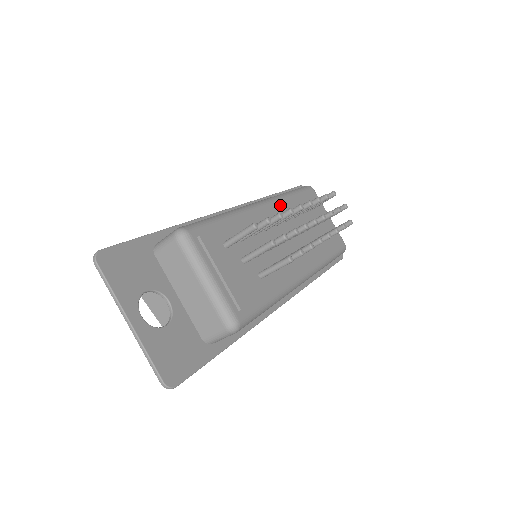
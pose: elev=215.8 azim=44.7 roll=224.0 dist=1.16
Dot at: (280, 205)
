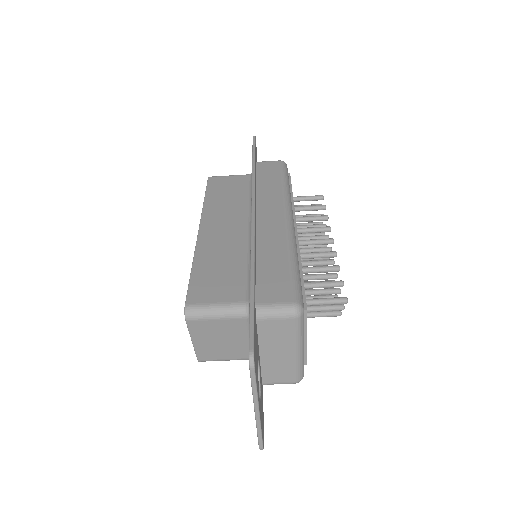
Dot at: occluded
